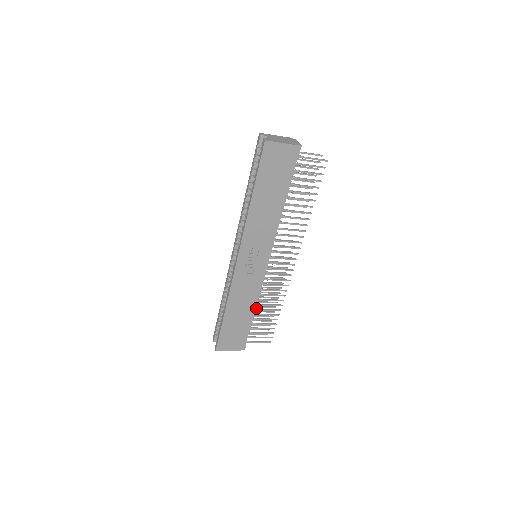
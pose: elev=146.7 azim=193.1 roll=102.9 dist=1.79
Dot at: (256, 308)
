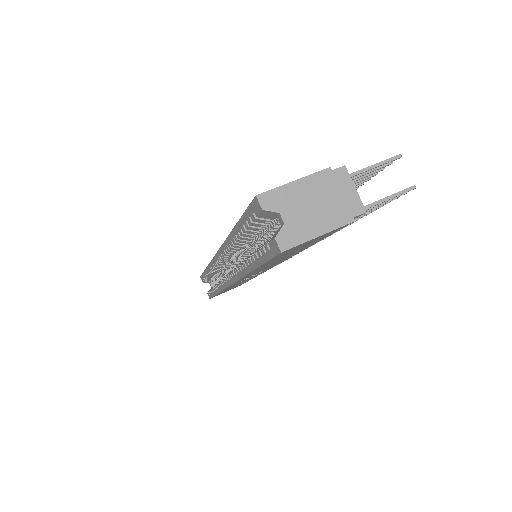
Dot at: occluded
